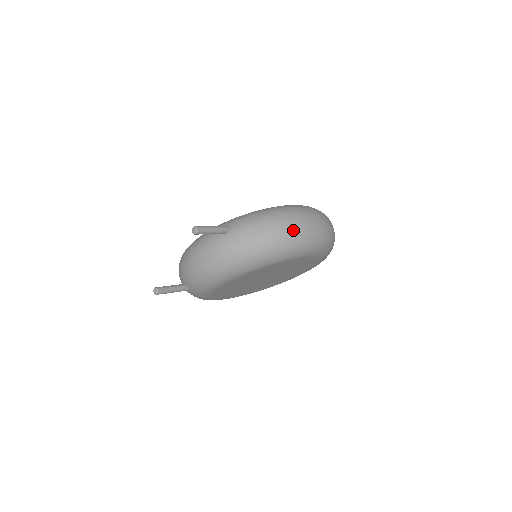
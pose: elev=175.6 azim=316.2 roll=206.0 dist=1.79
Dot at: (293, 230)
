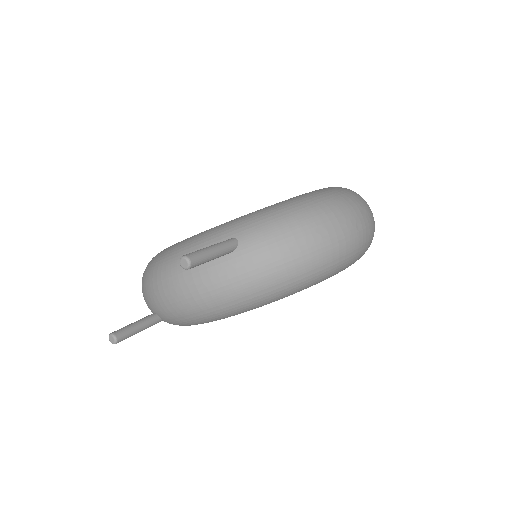
Dot at: (337, 242)
